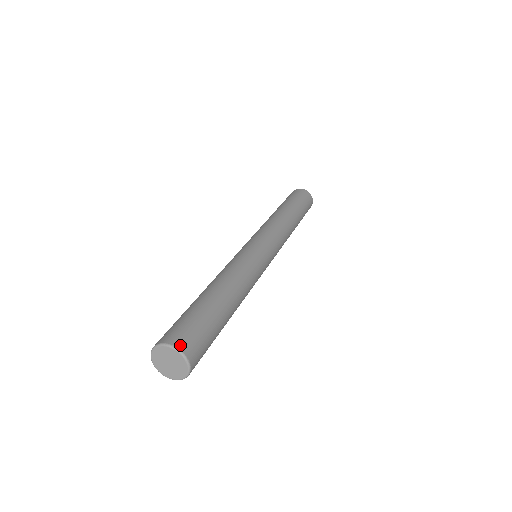
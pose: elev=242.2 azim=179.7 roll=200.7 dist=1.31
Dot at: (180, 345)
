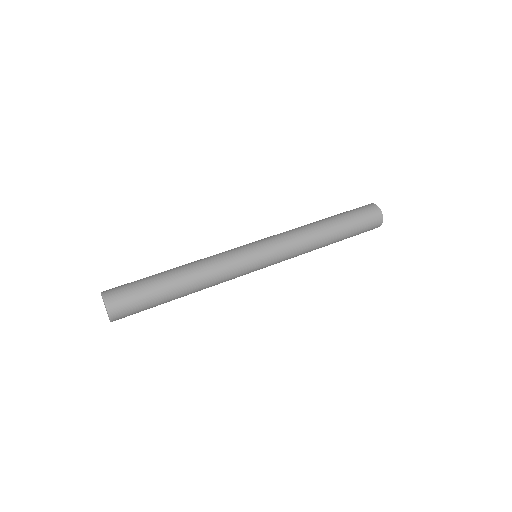
Dot at: (105, 291)
